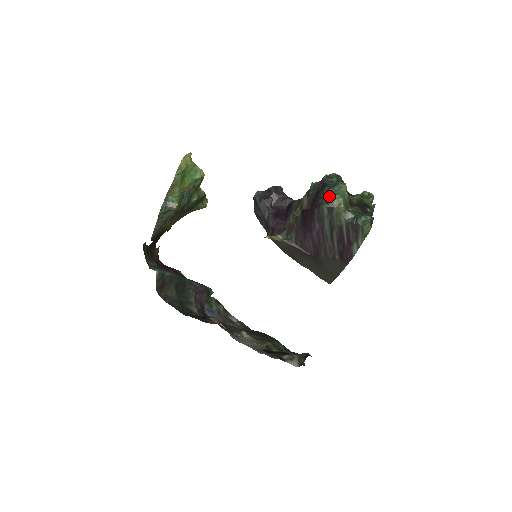
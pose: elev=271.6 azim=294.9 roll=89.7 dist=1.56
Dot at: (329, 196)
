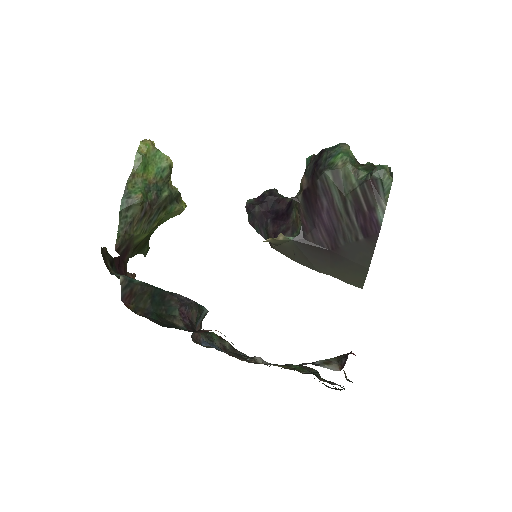
Dot at: (330, 159)
